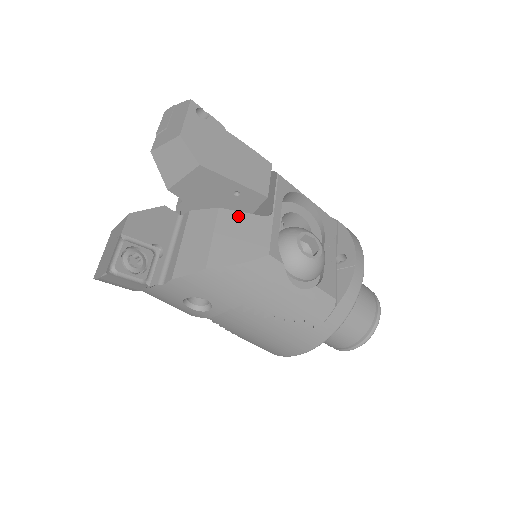
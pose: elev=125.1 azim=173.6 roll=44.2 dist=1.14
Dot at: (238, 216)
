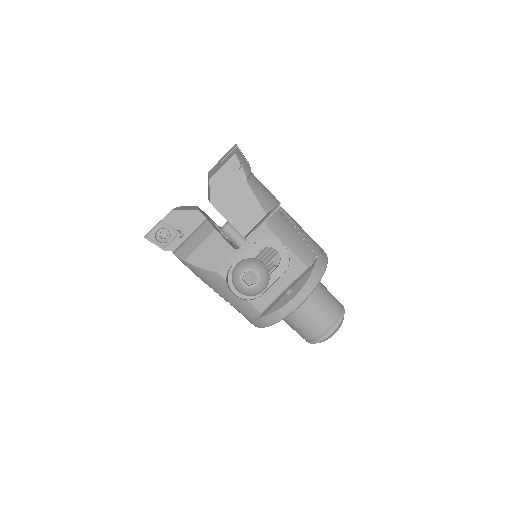
Dot at: (220, 240)
